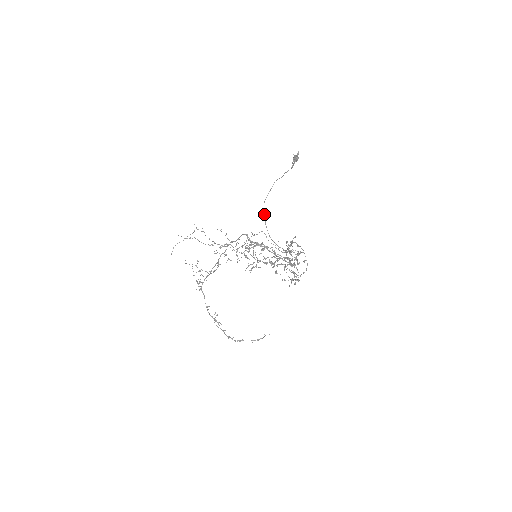
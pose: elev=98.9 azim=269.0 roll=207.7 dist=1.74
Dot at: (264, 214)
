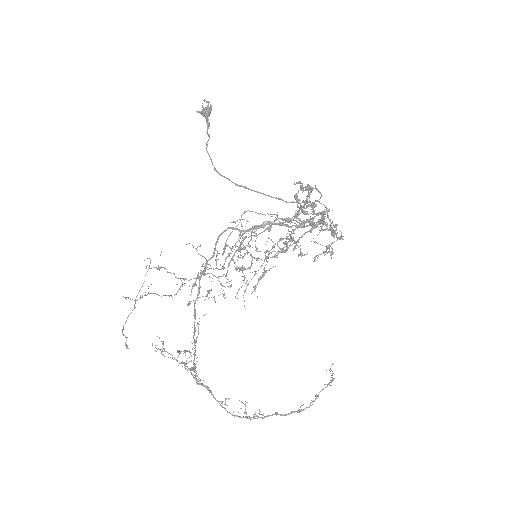
Dot at: (234, 183)
